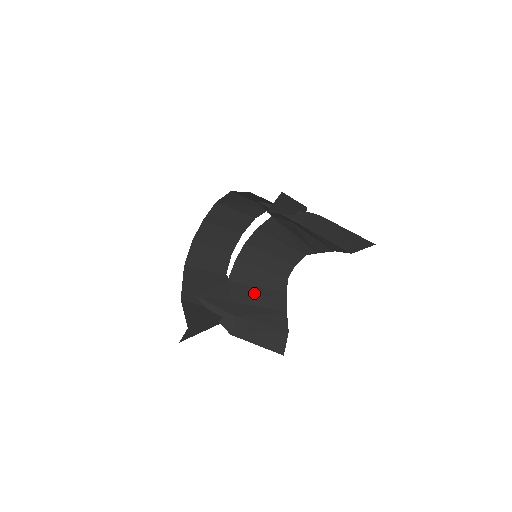
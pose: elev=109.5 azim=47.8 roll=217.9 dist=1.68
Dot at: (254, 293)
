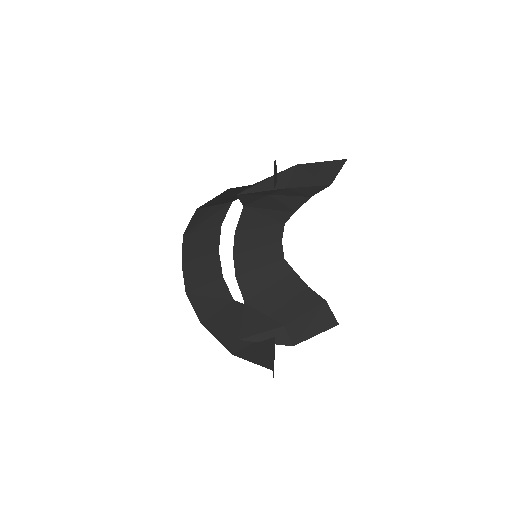
Dot at: (274, 294)
